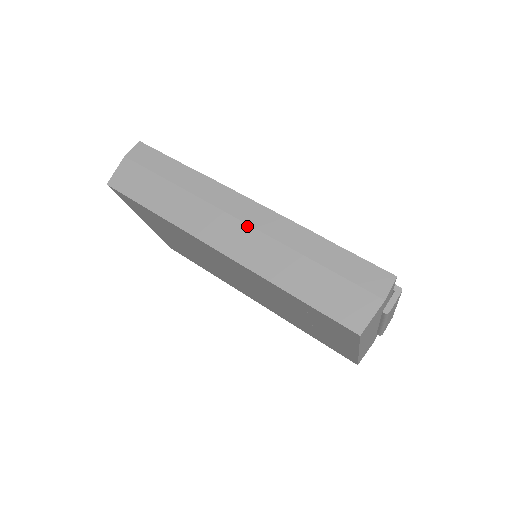
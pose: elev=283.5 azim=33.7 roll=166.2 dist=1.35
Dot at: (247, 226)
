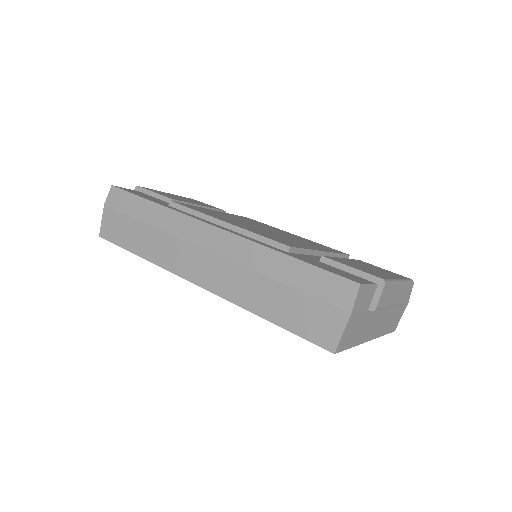
Dot at: (214, 255)
